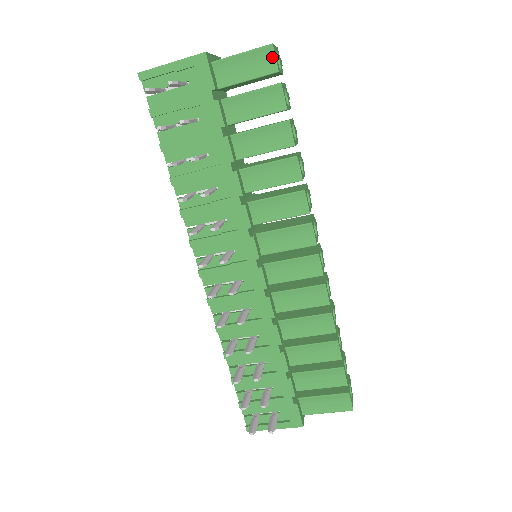
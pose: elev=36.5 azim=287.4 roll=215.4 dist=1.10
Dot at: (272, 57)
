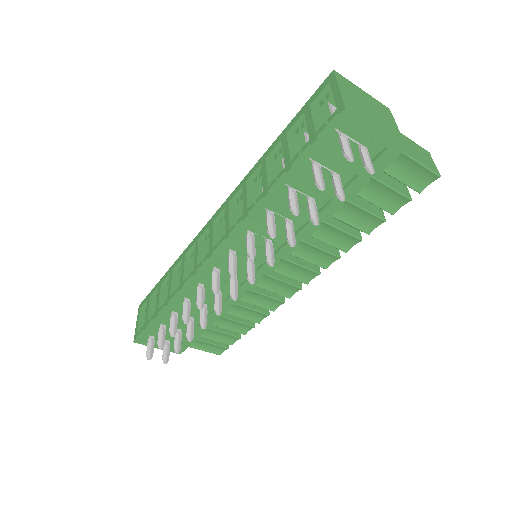
Dot at: (429, 182)
